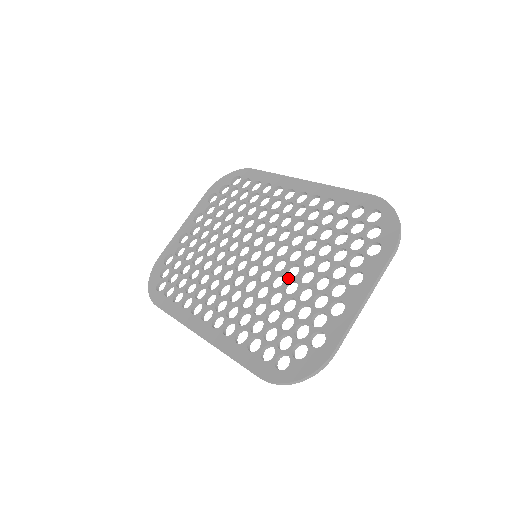
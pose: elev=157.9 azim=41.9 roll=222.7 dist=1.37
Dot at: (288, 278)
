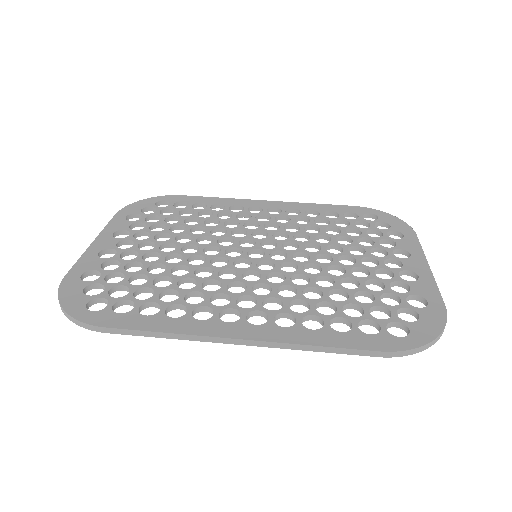
Dot at: (325, 264)
